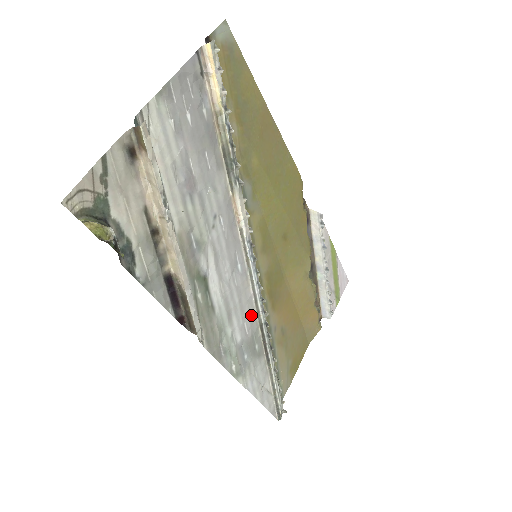
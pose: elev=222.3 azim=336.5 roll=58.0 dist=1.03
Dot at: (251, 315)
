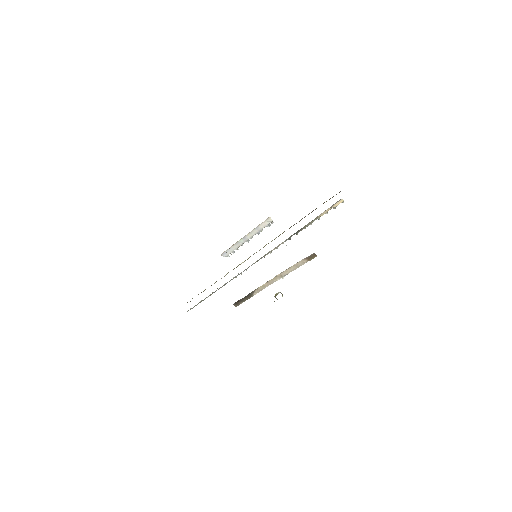
Dot at: occluded
